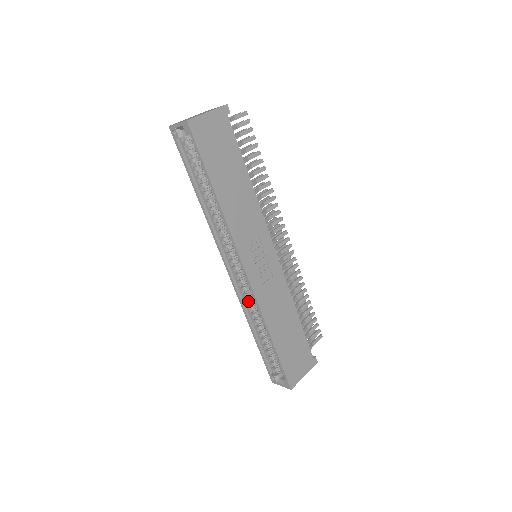
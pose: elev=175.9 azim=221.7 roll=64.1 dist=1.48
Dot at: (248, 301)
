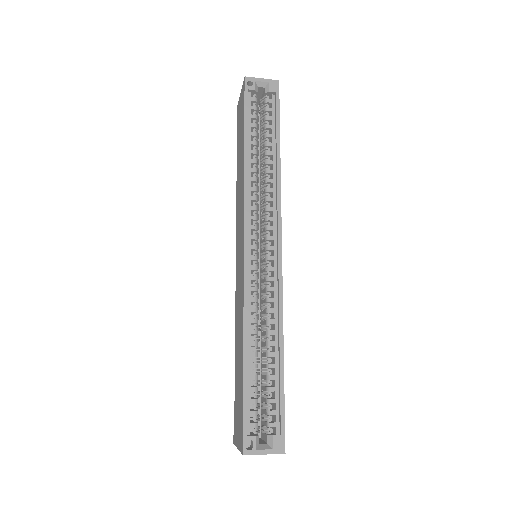
Dot at: (256, 298)
